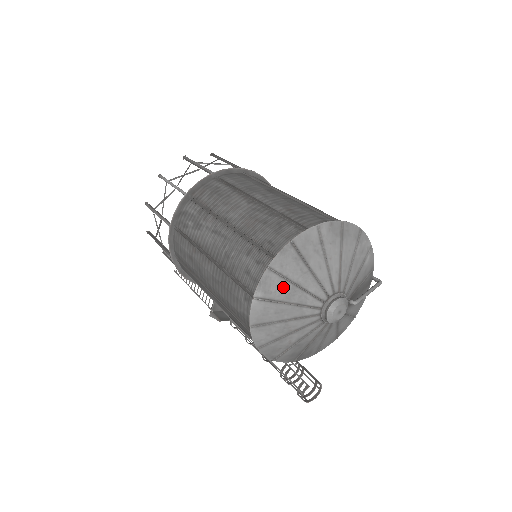
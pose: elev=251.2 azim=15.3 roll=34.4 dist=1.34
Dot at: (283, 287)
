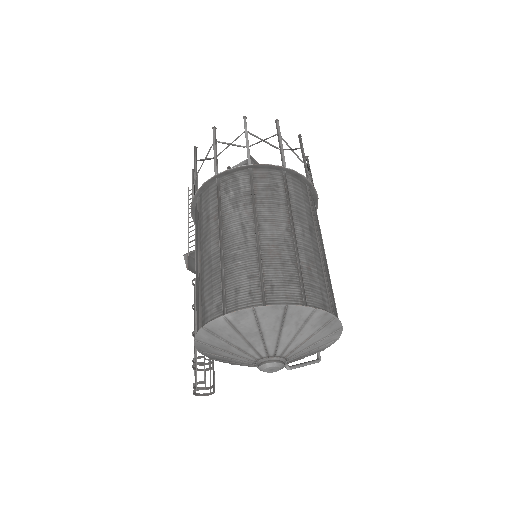
Dot at: (251, 327)
